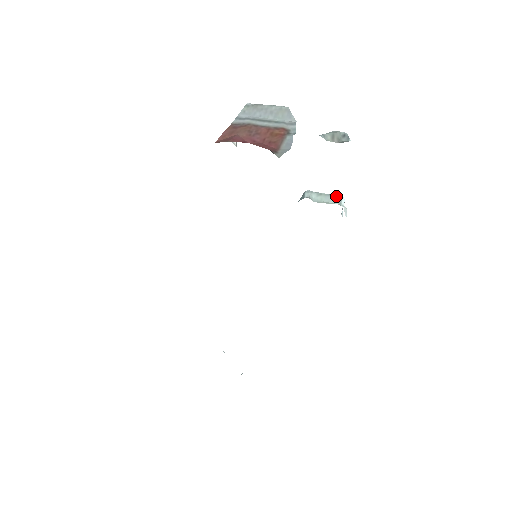
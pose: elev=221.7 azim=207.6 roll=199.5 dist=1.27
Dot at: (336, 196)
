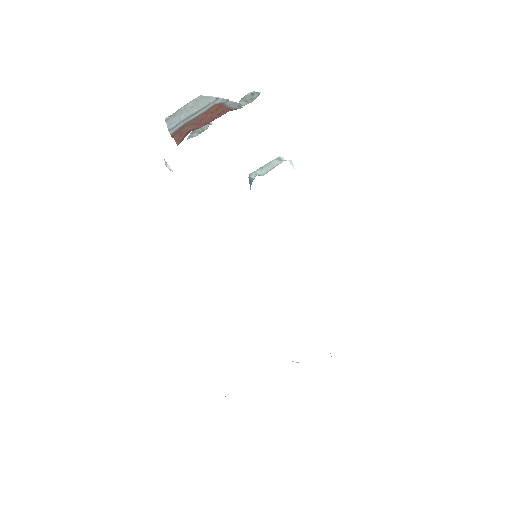
Dot at: (274, 159)
